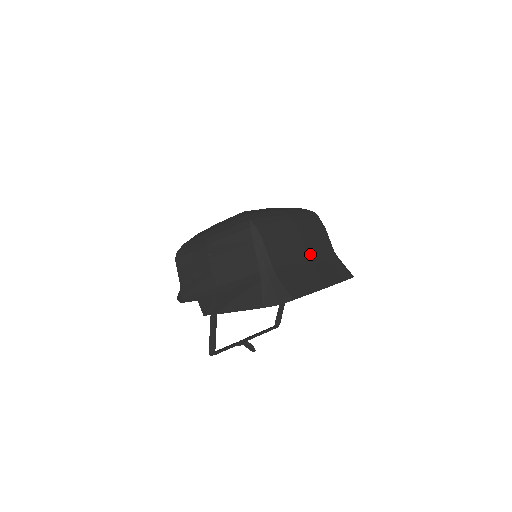
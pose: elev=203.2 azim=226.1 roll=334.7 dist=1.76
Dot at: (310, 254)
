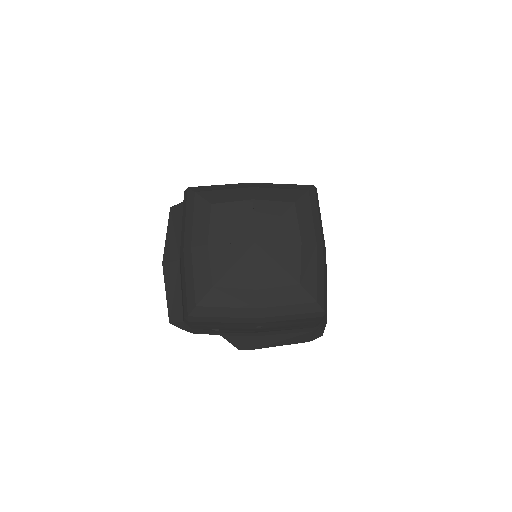
Dot at: occluded
